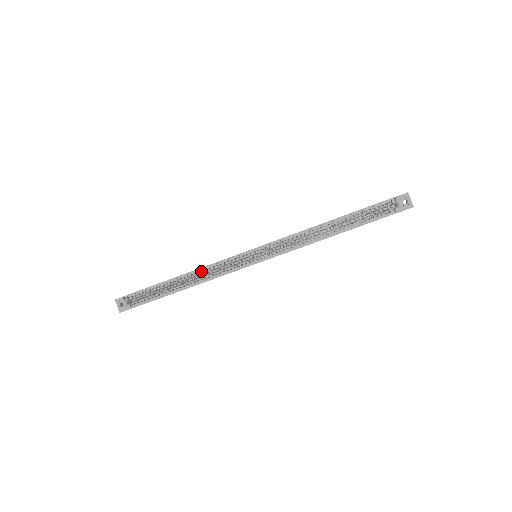
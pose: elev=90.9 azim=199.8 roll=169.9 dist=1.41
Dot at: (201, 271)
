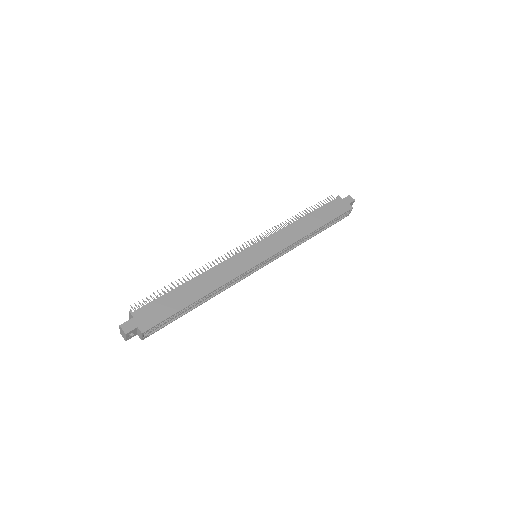
Dot at: (221, 286)
